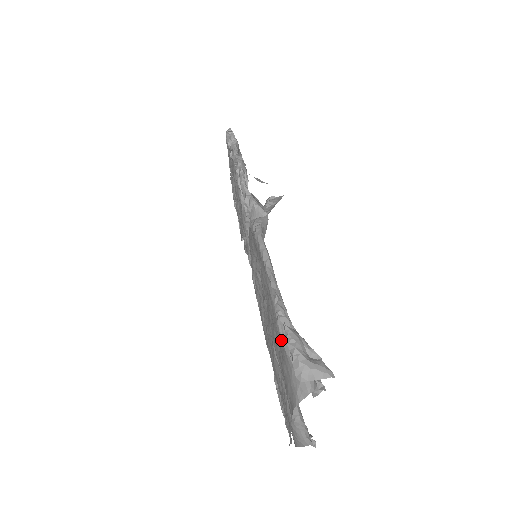
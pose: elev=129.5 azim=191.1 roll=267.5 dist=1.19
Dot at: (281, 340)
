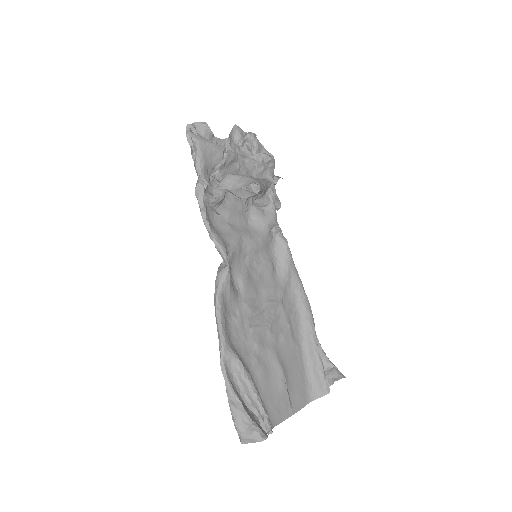
Dot at: (244, 392)
